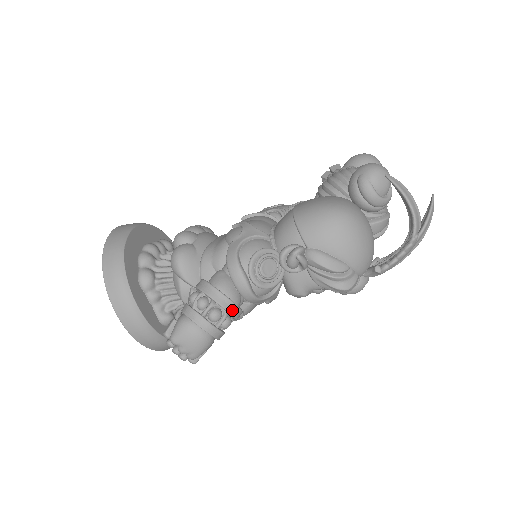
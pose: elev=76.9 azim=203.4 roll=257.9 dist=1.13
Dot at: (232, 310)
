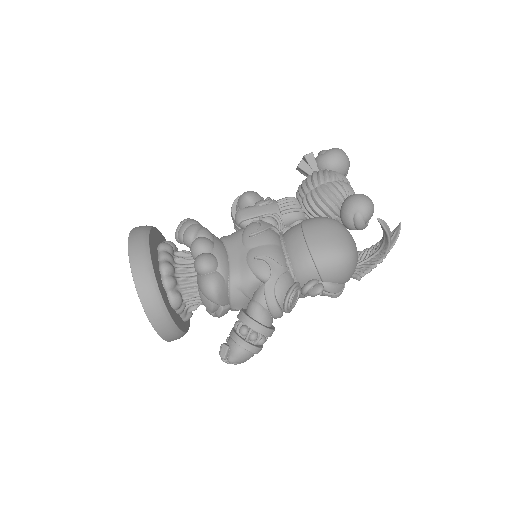
Dot at: occluded
